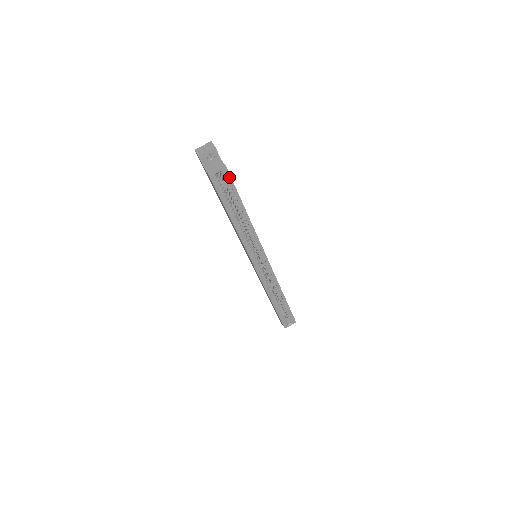
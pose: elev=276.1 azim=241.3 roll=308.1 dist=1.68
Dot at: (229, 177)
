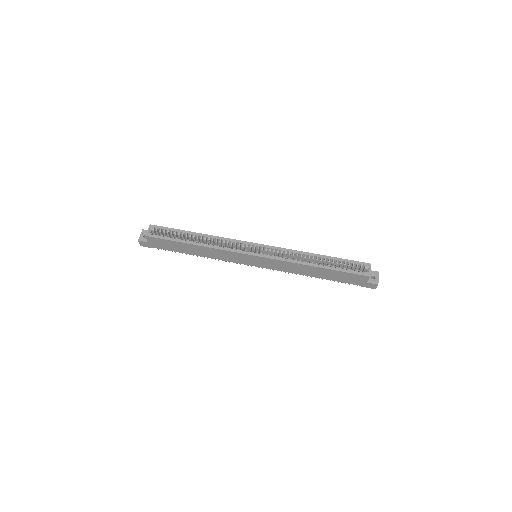
Dot at: (159, 227)
